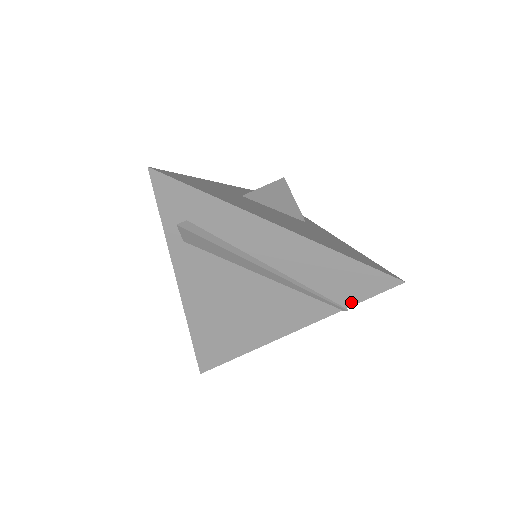
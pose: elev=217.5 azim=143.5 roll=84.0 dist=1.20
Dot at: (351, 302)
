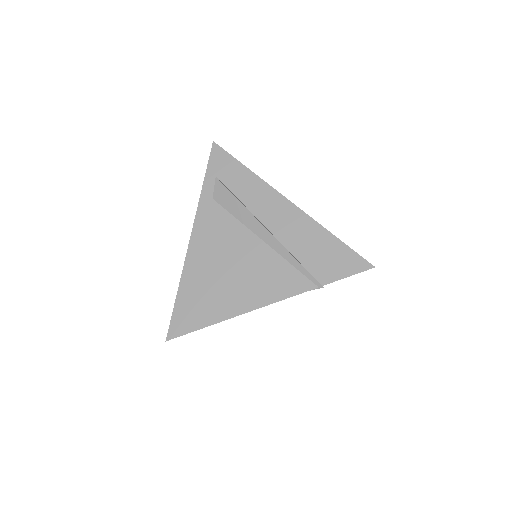
Dot at: (327, 280)
